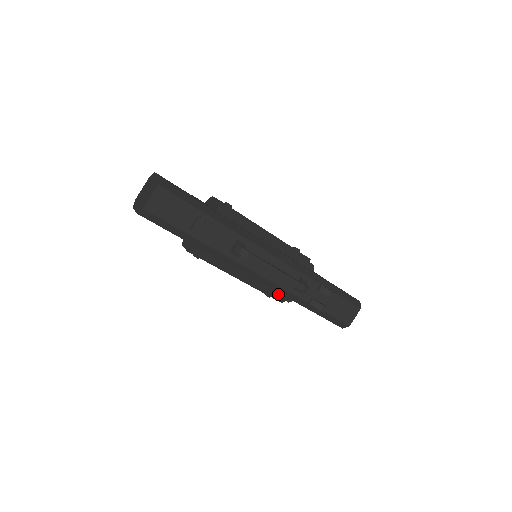
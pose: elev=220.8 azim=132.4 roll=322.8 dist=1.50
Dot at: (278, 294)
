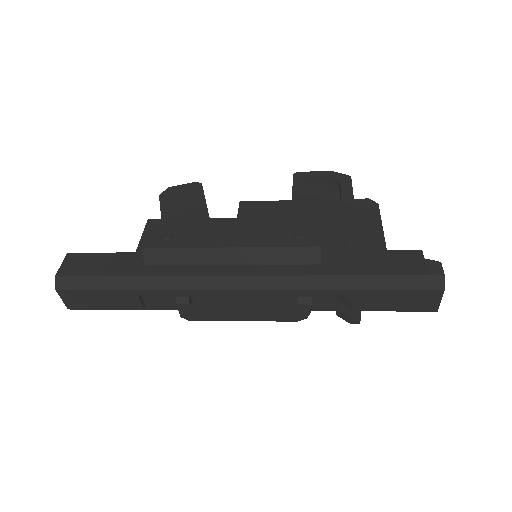
Dot at: occluded
